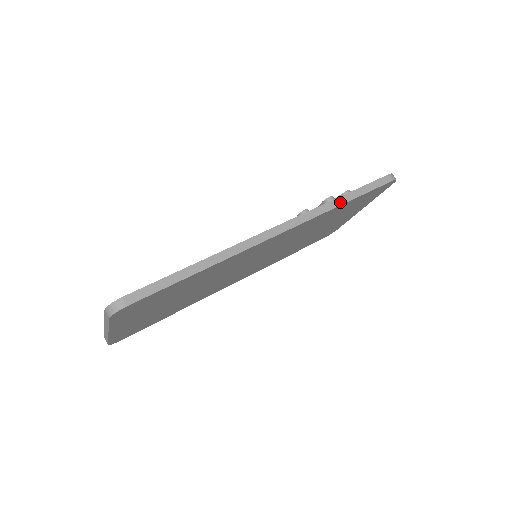
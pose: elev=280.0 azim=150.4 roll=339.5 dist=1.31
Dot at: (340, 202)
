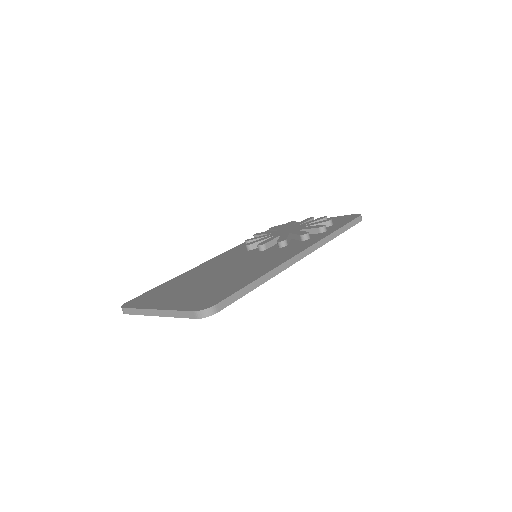
Dot at: (335, 235)
